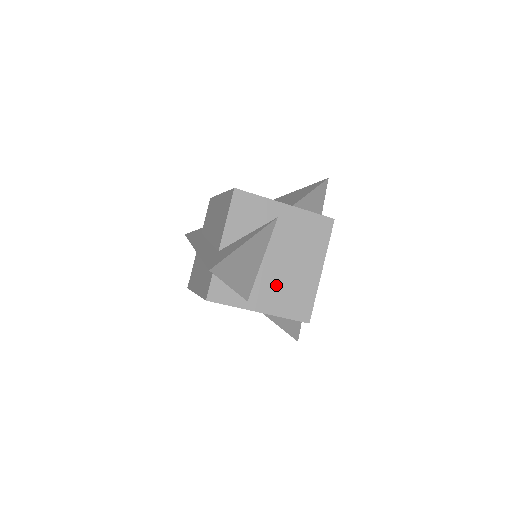
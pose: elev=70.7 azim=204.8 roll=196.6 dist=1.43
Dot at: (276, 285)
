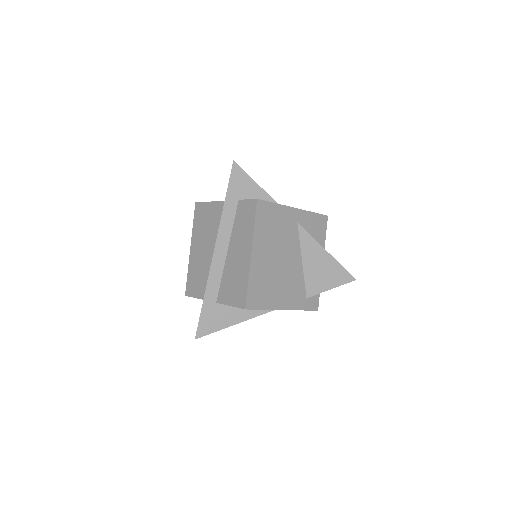
Dot at: occluded
